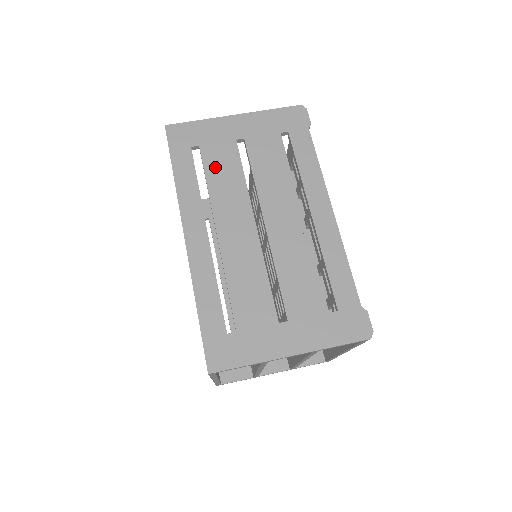
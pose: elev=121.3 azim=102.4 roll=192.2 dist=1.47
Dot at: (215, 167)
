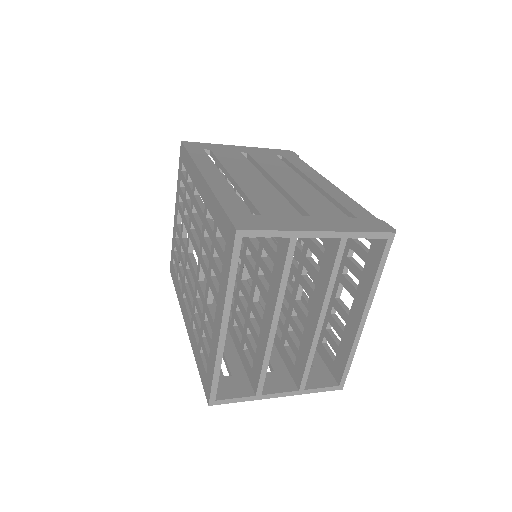
Dot at: (225, 157)
